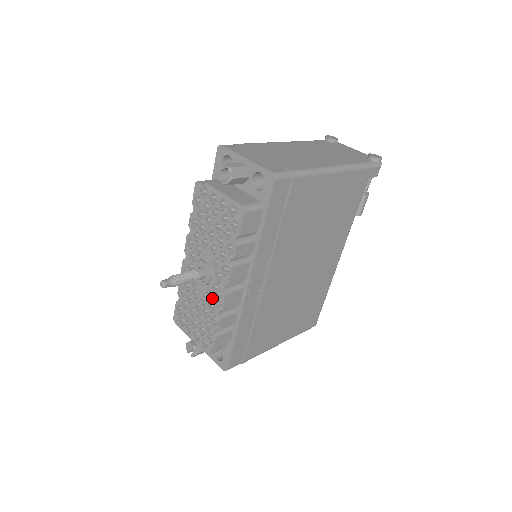
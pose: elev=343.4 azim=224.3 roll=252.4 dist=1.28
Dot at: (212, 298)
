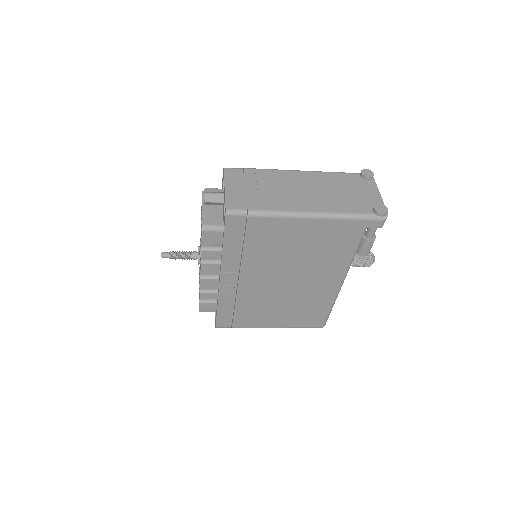
Dot at: occluded
